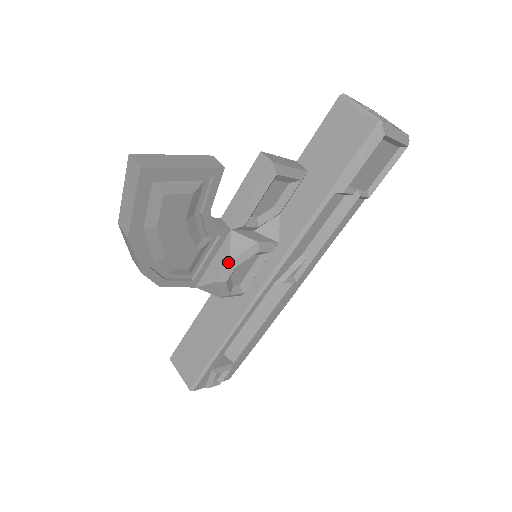
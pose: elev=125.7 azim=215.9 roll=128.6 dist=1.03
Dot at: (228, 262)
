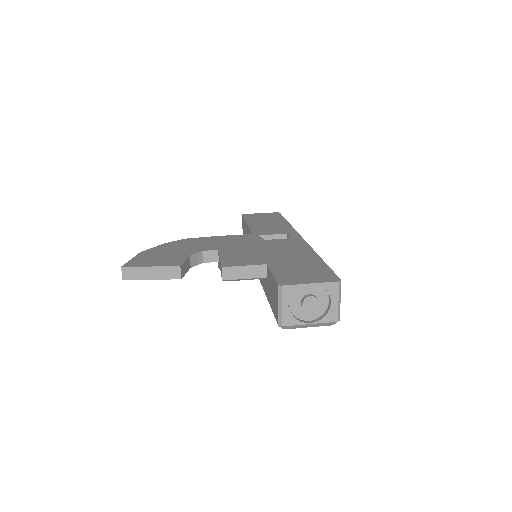
Dot at: occluded
